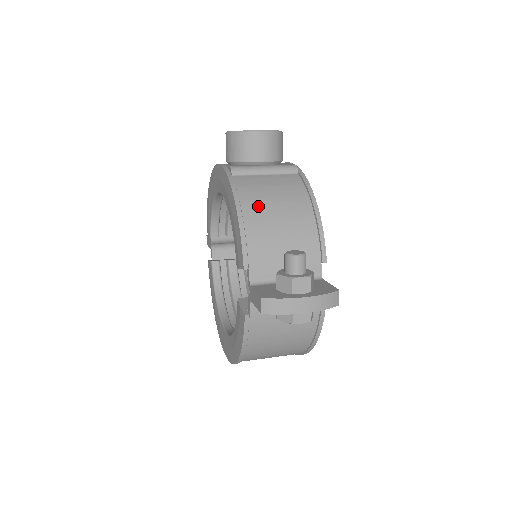
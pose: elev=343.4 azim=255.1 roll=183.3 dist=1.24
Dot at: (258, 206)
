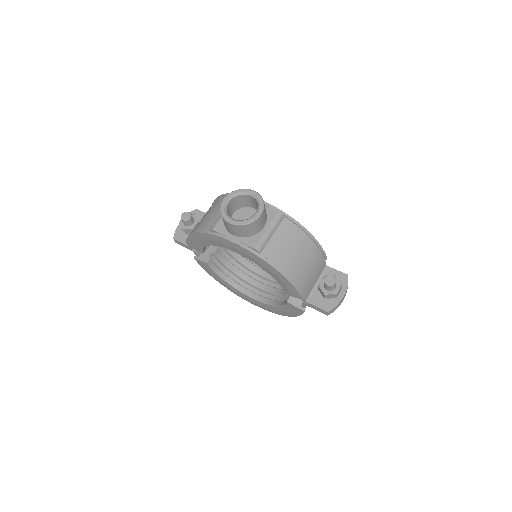
Dot at: (291, 265)
